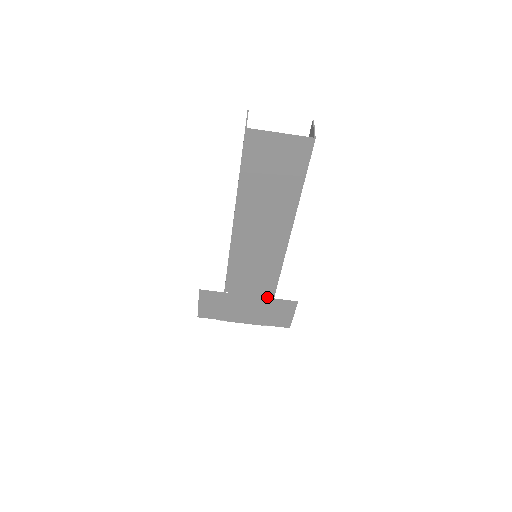
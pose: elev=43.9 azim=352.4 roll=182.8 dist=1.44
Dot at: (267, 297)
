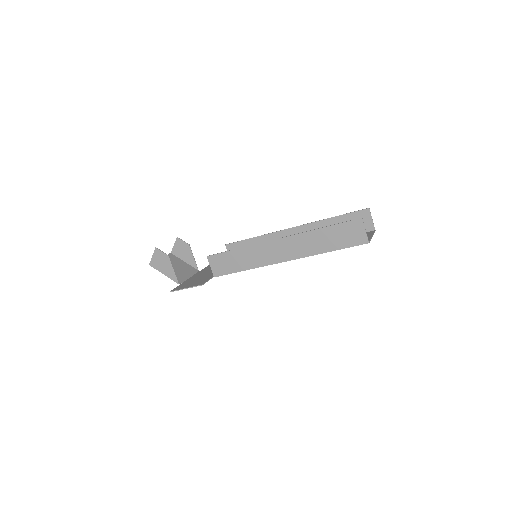
Dot at: occluded
